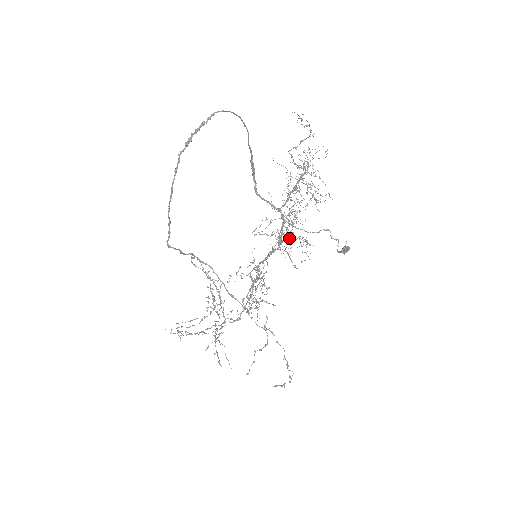
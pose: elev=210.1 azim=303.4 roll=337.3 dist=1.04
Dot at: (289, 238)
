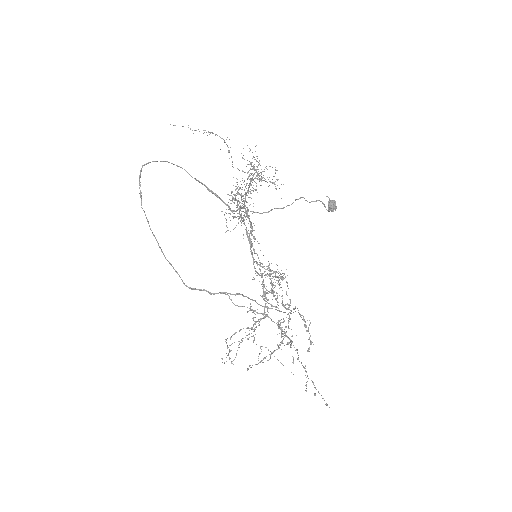
Dot at: (240, 210)
